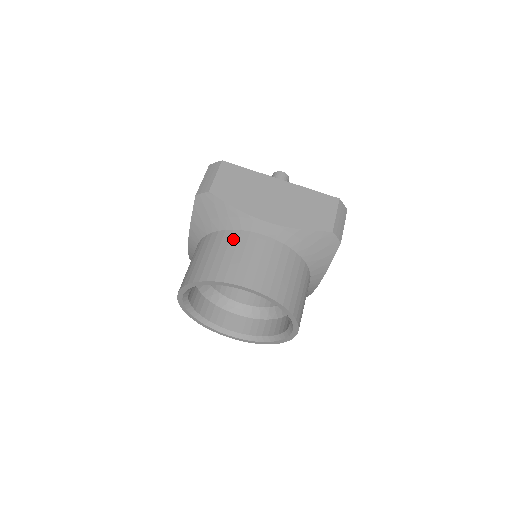
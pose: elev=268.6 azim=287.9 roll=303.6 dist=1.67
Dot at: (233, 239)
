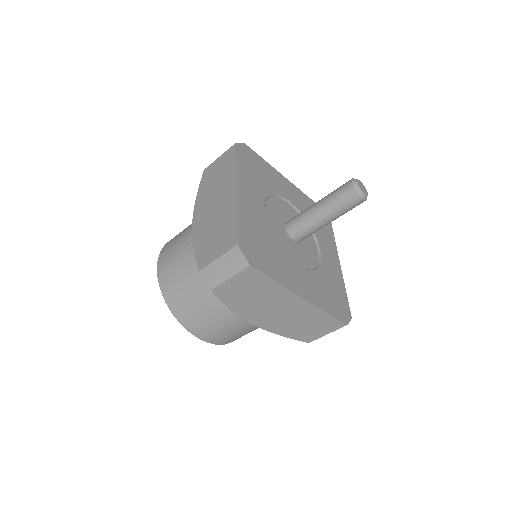
Dot at: (217, 306)
